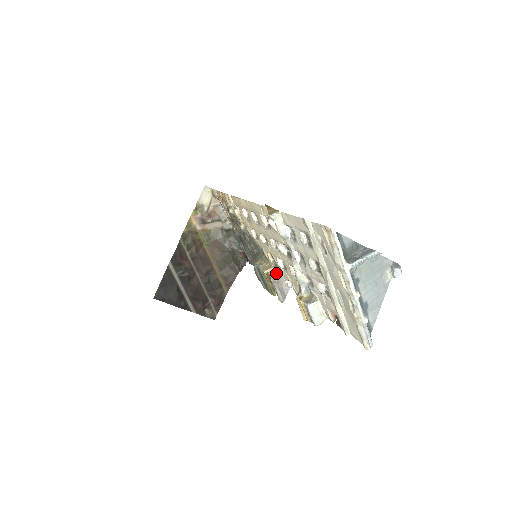
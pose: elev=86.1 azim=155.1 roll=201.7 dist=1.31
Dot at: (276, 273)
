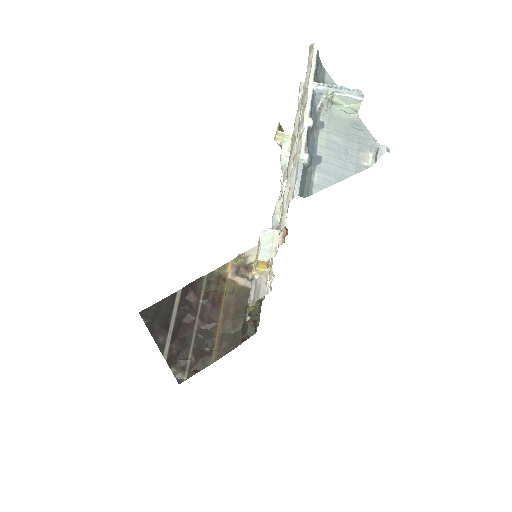
Dot at: occluded
